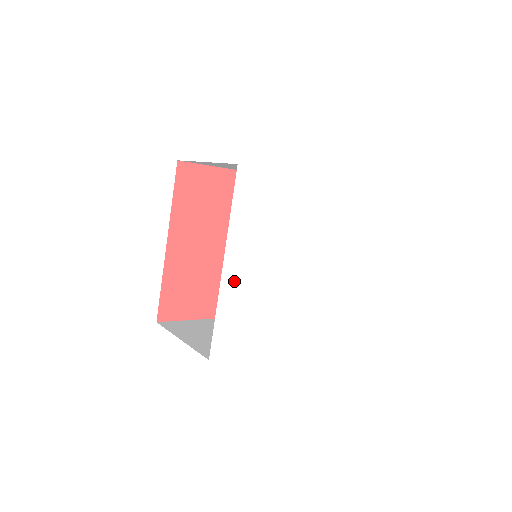
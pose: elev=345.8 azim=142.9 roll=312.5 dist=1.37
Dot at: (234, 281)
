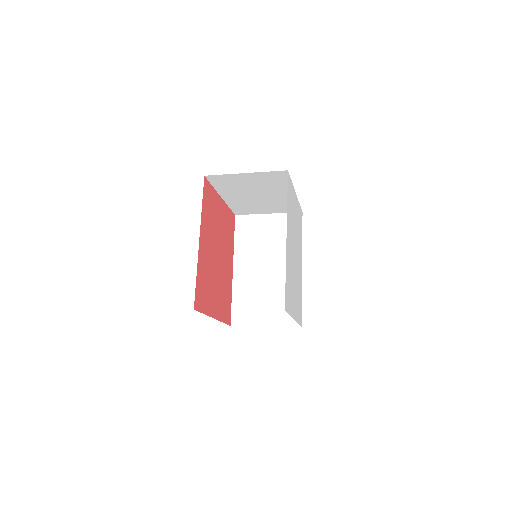
Dot at: (288, 252)
